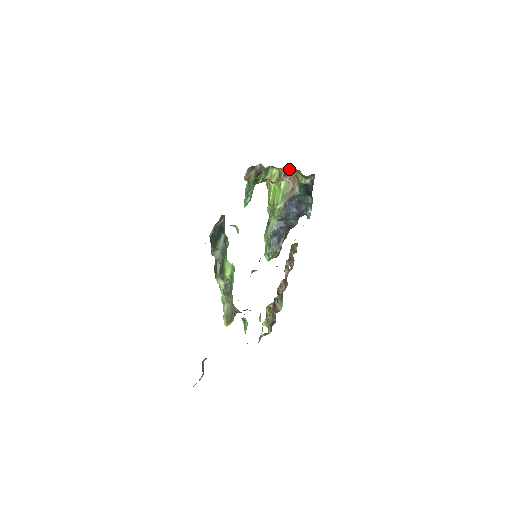
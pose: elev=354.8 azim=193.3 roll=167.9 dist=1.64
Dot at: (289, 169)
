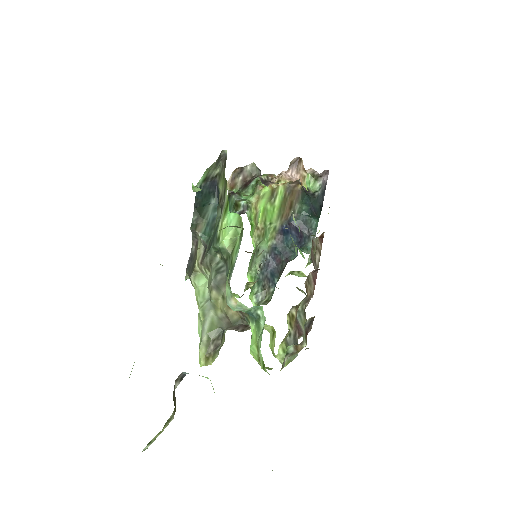
Dot at: (297, 158)
